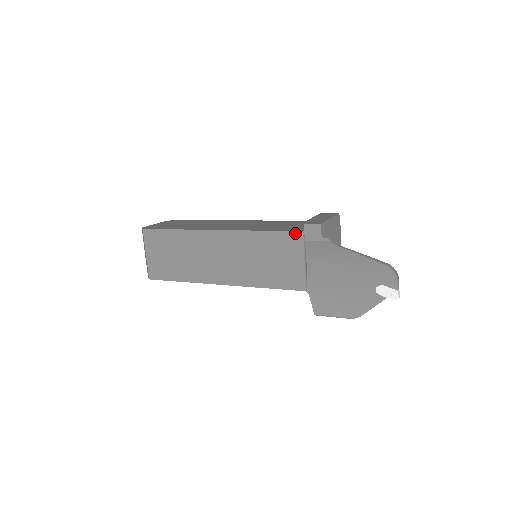
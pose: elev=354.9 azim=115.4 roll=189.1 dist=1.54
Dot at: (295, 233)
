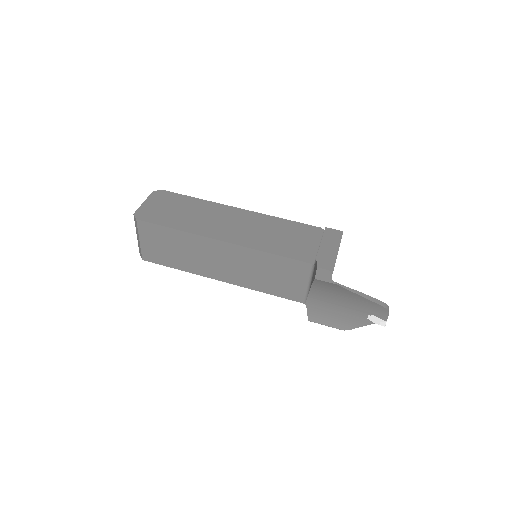
Dot at: (304, 263)
